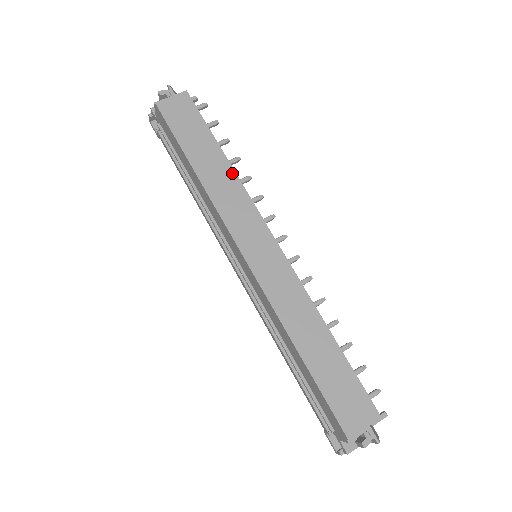
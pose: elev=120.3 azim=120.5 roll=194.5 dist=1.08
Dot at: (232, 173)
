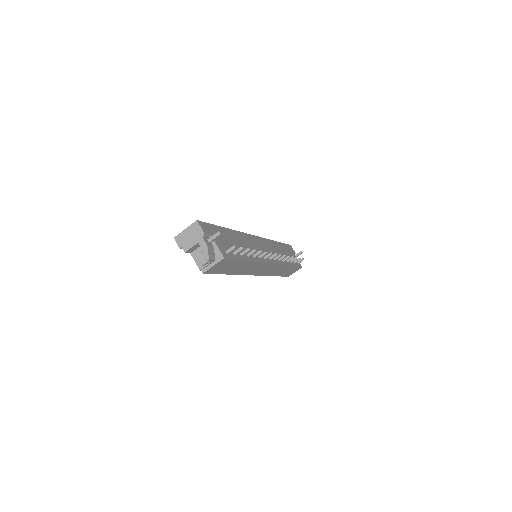
Dot at: (253, 263)
